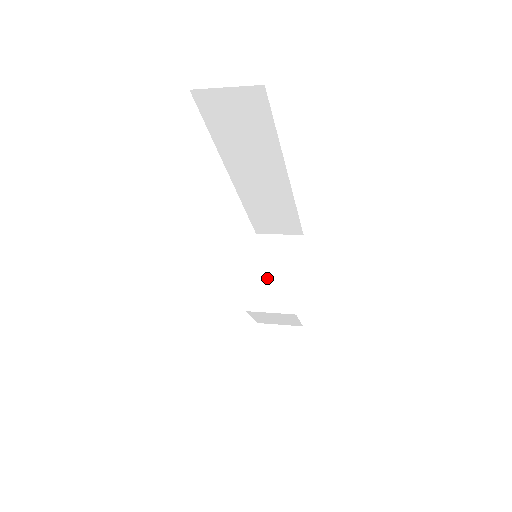
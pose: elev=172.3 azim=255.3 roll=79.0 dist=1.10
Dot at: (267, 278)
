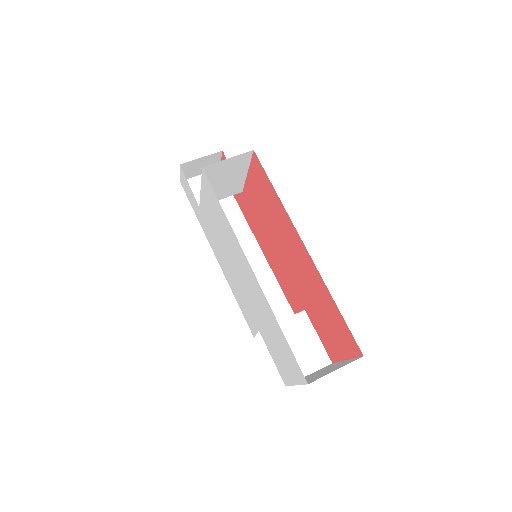
Dot at: (217, 187)
